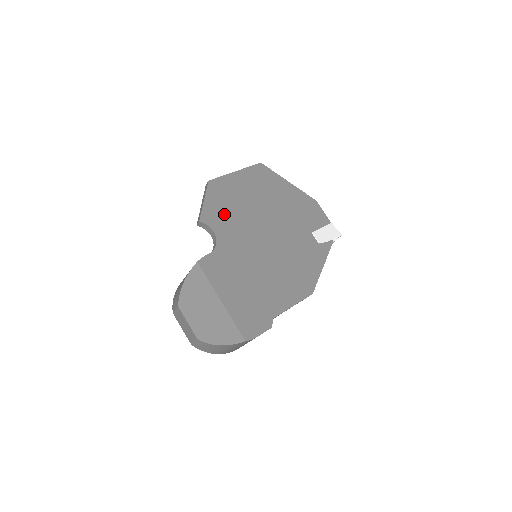
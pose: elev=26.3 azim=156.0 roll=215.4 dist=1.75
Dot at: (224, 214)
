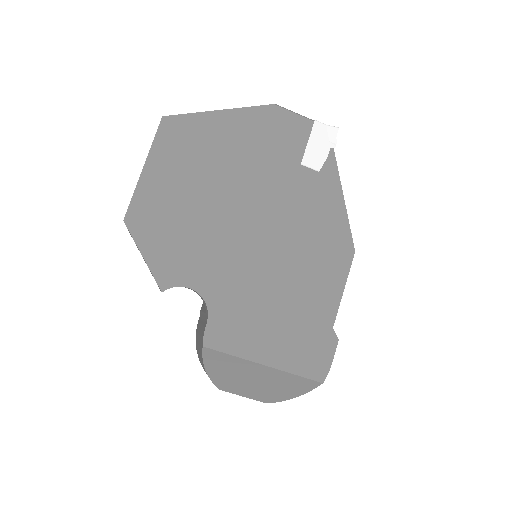
Dot at: (181, 250)
